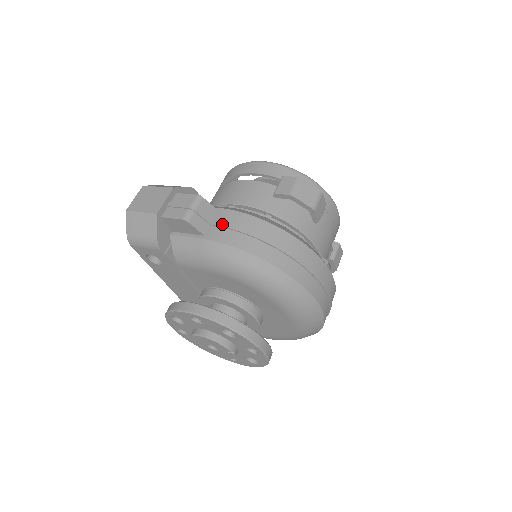
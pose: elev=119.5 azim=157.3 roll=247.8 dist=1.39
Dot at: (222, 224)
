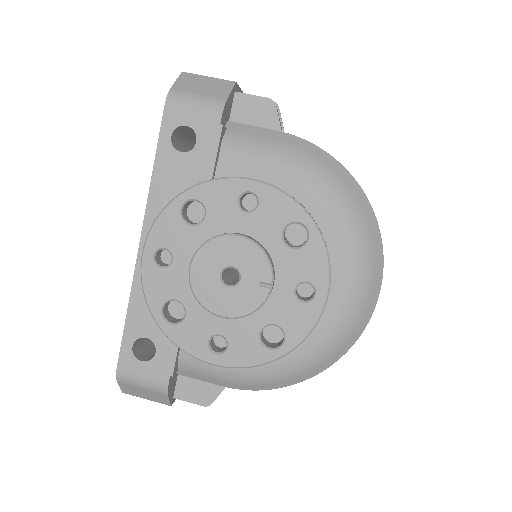
Dot at: occluded
